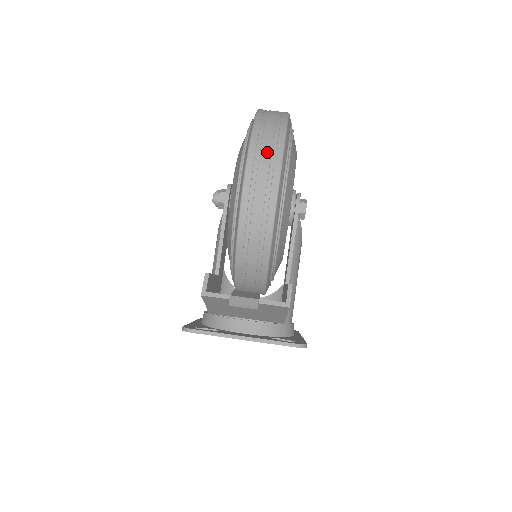
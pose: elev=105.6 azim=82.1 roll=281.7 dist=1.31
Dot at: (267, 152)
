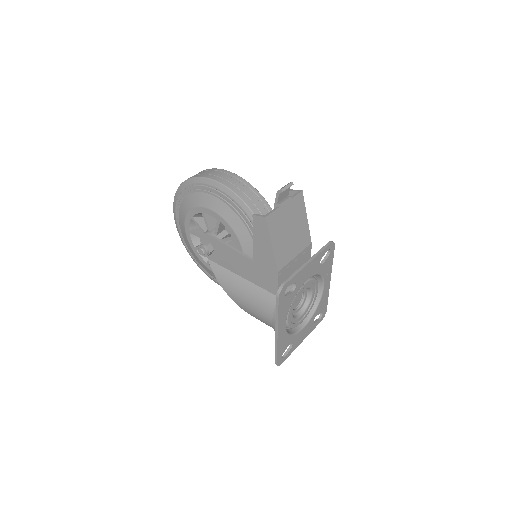
Dot at: (208, 172)
